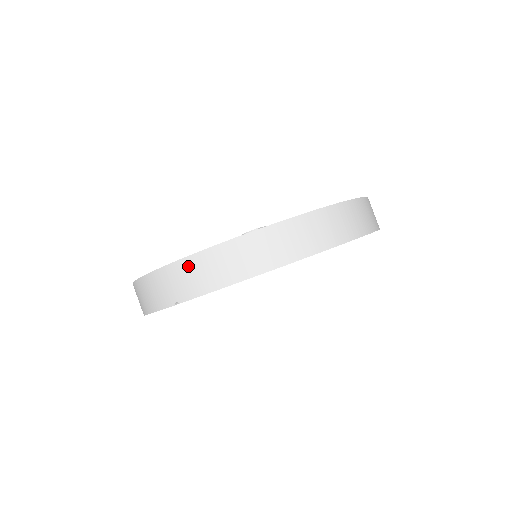
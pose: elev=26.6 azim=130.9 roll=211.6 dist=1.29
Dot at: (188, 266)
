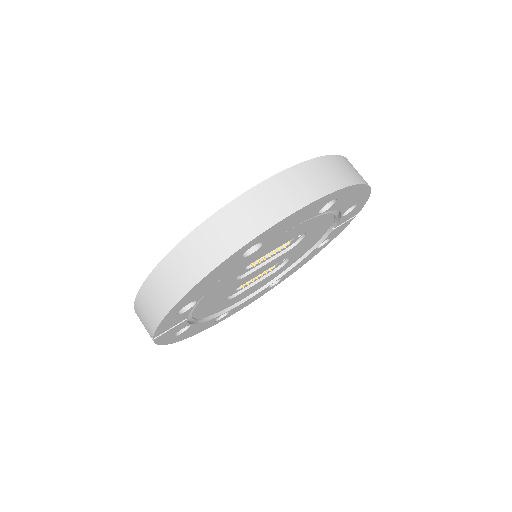
Dot at: (139, 306)
